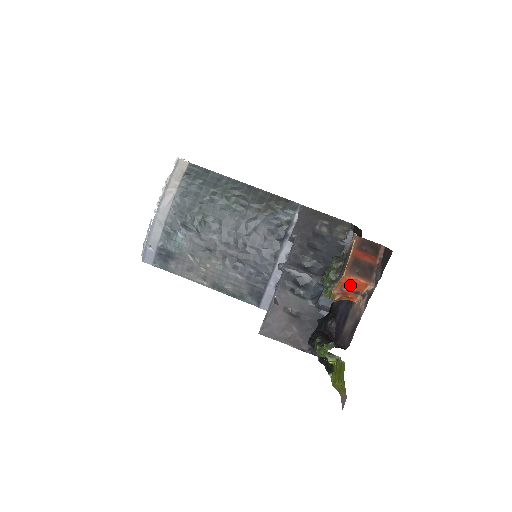
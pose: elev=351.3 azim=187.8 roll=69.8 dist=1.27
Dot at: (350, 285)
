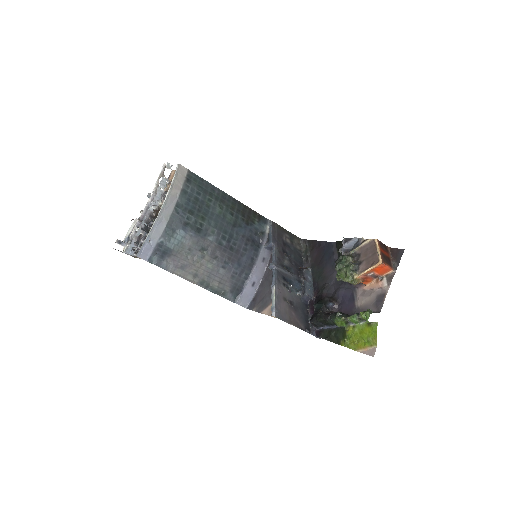
Dot at: (378, 271)
